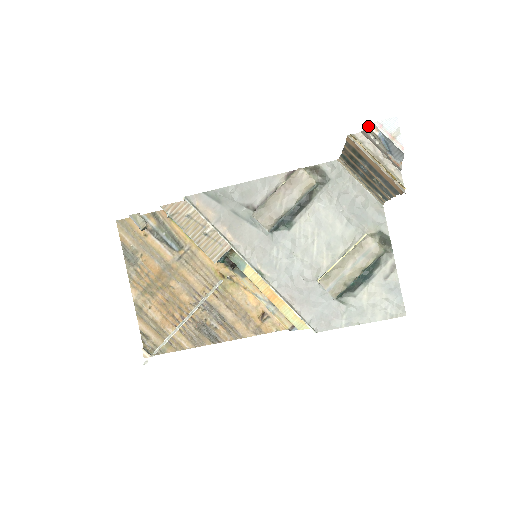
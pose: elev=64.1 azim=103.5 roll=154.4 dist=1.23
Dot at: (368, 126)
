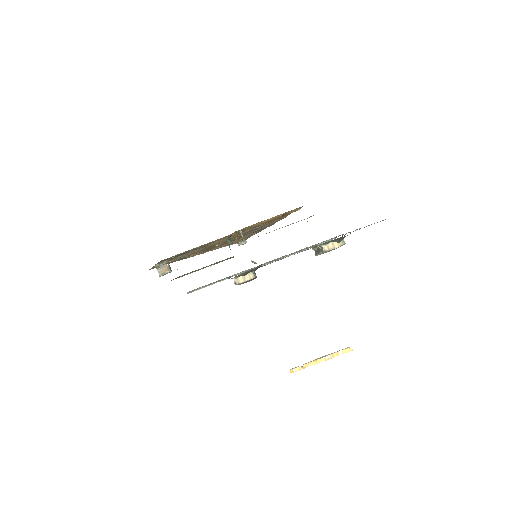
Dot at: occluded
